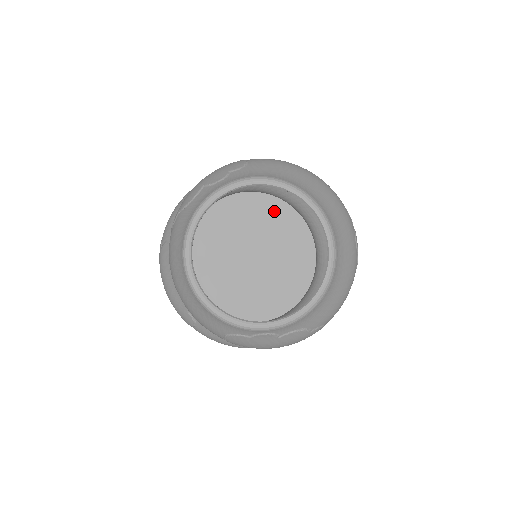
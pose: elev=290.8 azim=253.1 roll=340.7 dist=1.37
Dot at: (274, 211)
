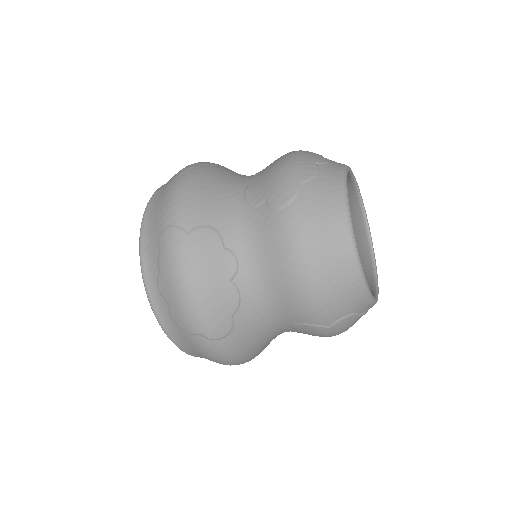
Dot at: occluded
